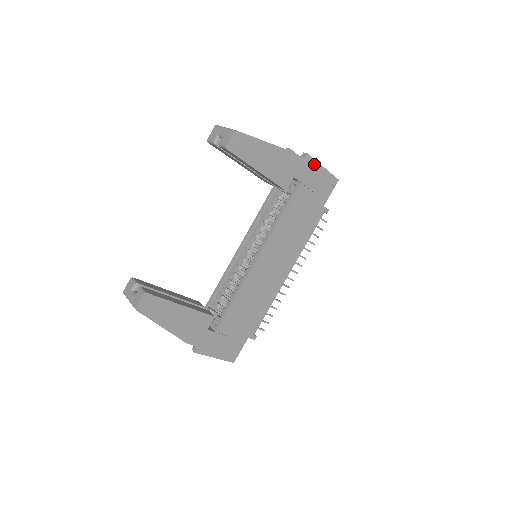
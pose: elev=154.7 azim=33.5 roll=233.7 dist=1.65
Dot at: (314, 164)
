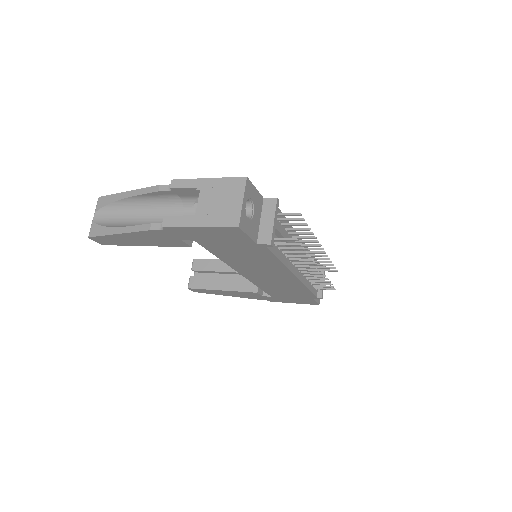
Dot at: (184, 228)
